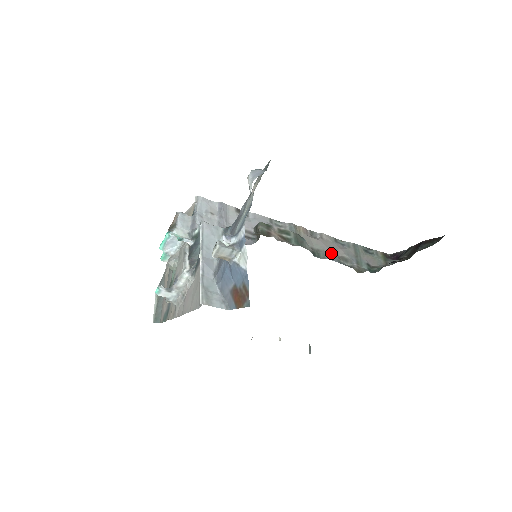
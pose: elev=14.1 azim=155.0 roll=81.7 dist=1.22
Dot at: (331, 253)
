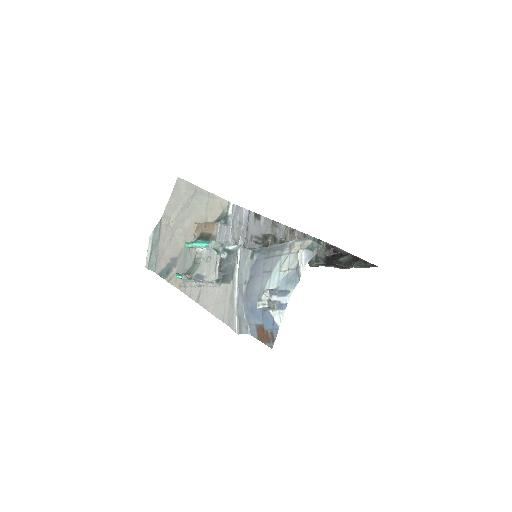
Dot at: occluded
